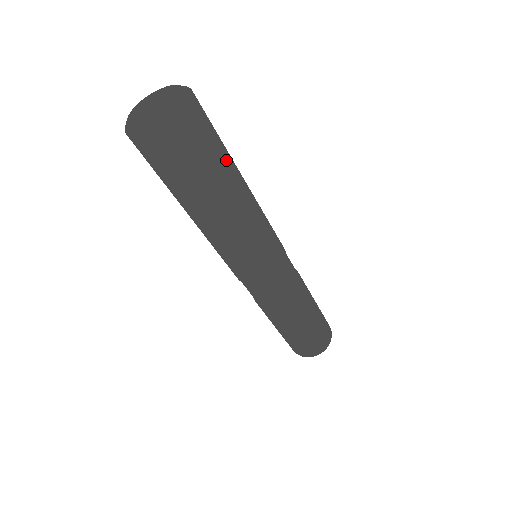
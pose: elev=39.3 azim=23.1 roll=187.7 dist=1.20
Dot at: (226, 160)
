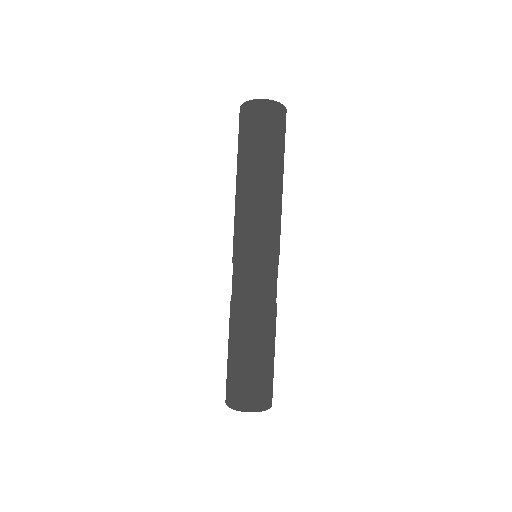
Dot at: (281, 152)
